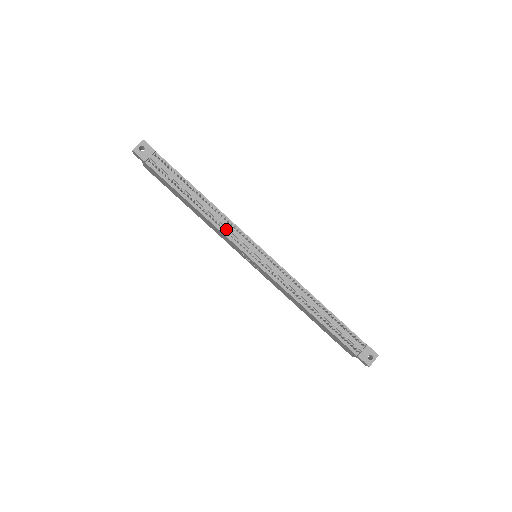
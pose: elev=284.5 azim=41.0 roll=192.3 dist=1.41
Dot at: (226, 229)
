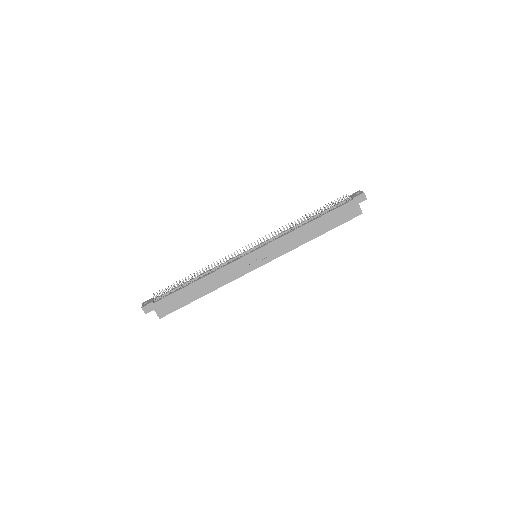
Dot at: (225, 265)
